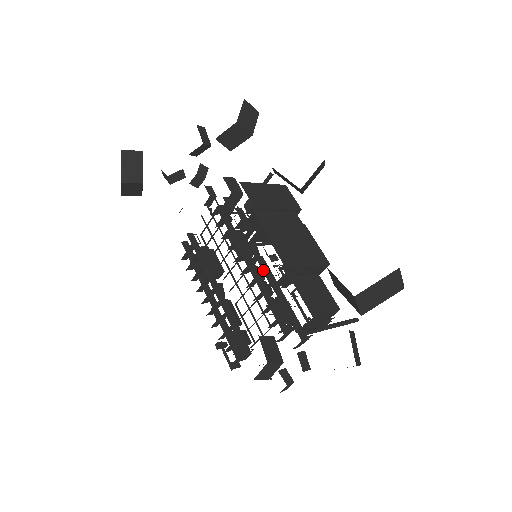
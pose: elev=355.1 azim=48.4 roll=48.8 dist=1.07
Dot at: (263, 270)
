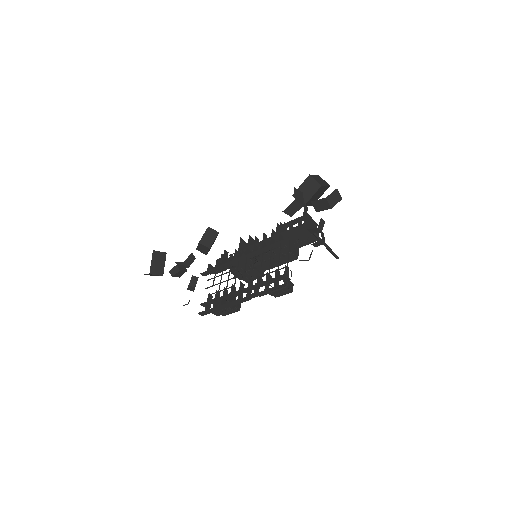
Dot at: occluded
